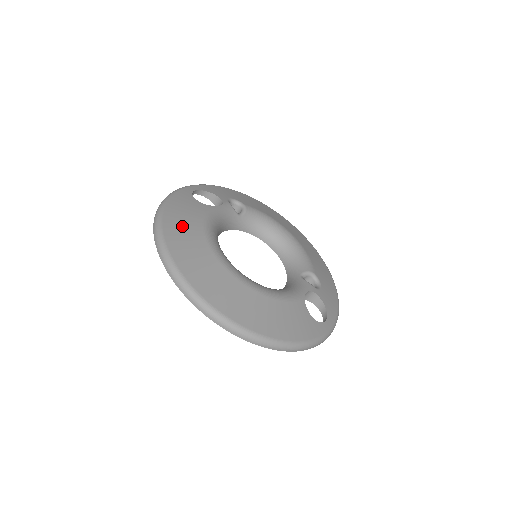
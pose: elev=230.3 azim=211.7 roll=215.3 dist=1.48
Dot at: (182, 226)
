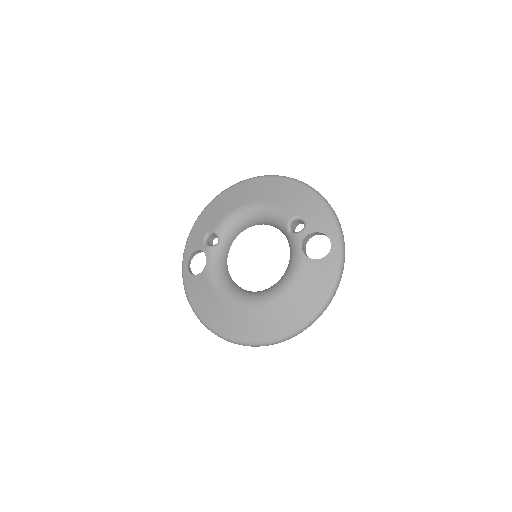
Dot at: (210, 310)
